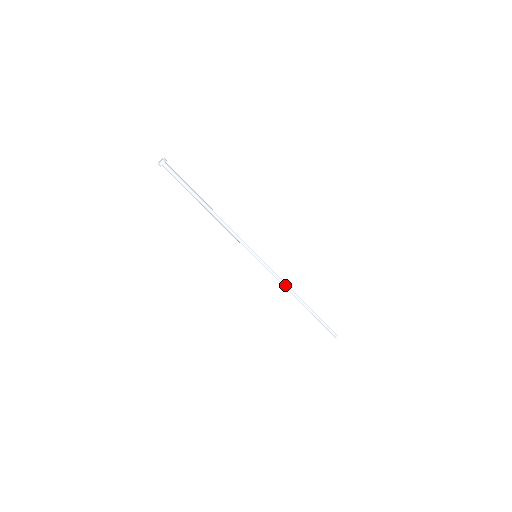
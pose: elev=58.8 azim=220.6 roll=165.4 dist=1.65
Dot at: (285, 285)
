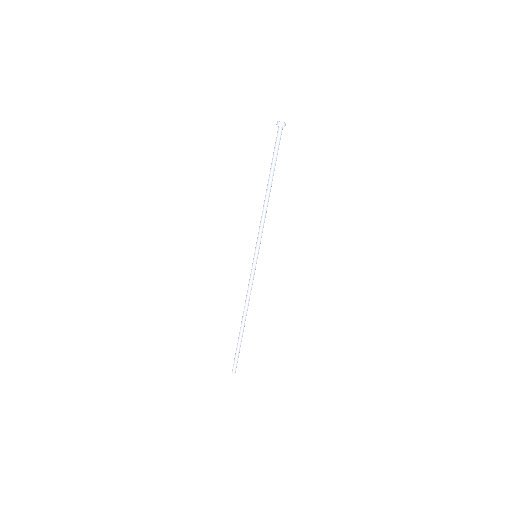
Dot at: (248, 298)
